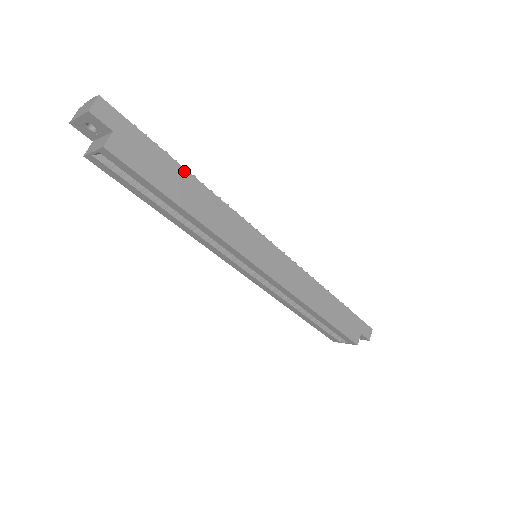
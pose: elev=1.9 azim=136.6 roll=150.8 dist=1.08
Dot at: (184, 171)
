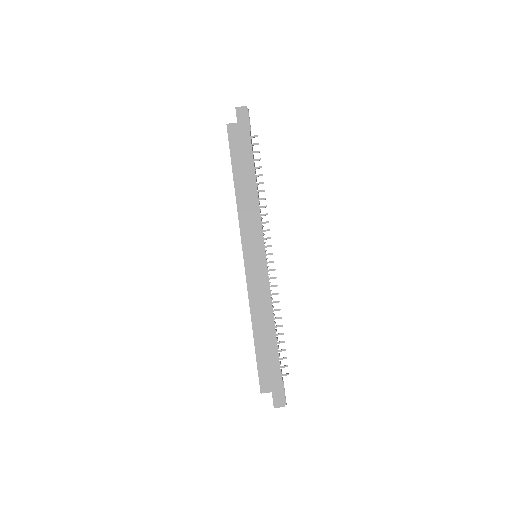
Dot at: (253, 167)
